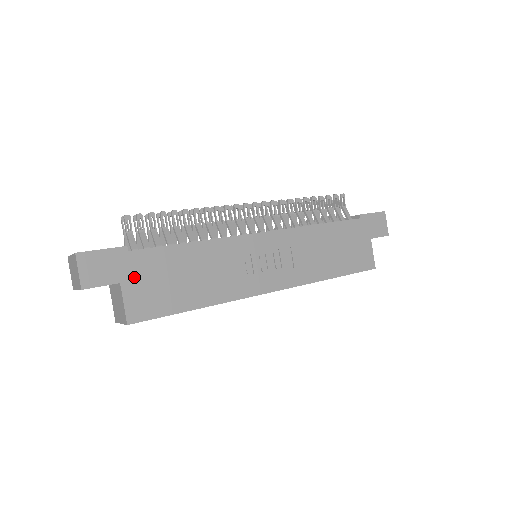
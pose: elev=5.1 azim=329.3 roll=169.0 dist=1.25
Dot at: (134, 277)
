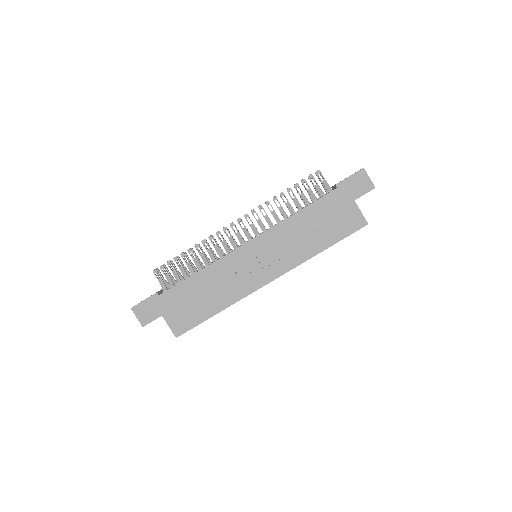
Dot at: (169, 309)
